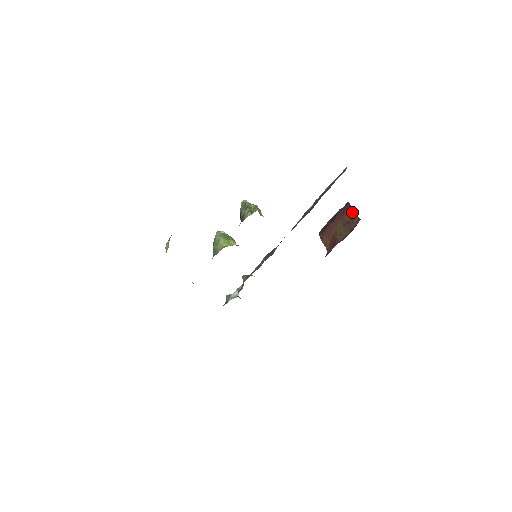
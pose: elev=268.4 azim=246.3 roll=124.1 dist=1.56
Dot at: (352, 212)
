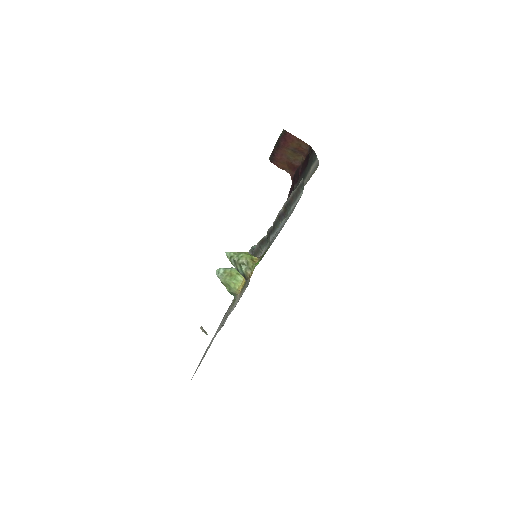
Dot at: (295, 139)
